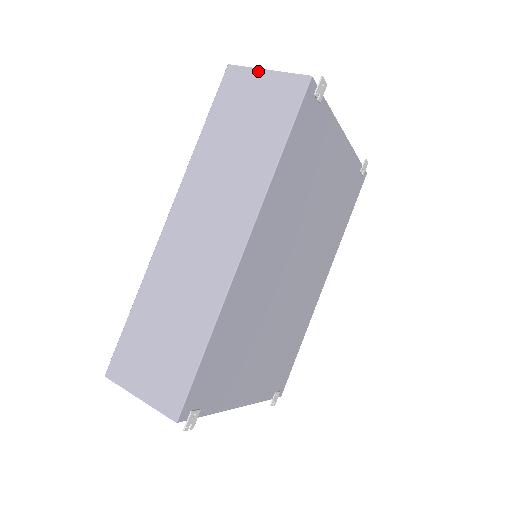
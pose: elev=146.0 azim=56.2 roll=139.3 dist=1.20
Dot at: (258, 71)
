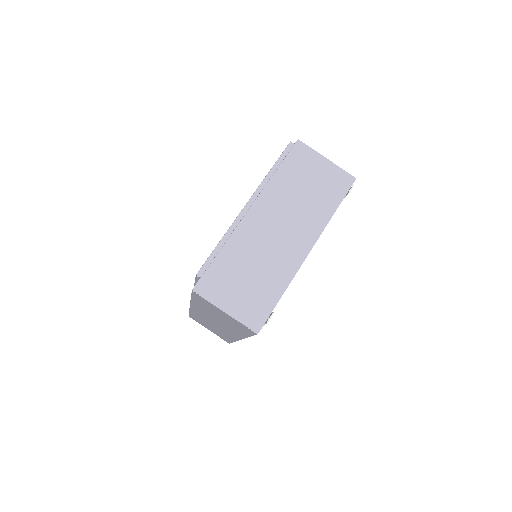
Dot at: (218, 308)
